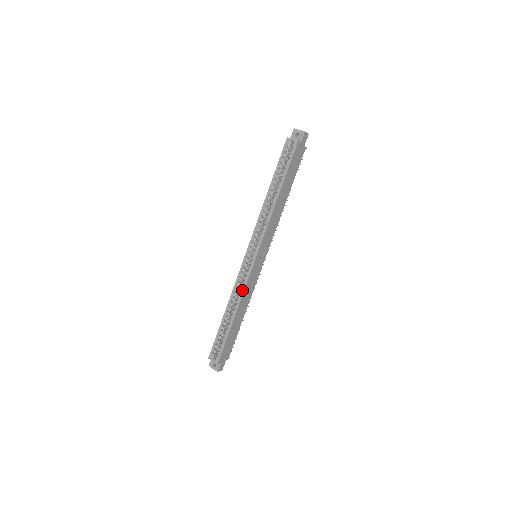
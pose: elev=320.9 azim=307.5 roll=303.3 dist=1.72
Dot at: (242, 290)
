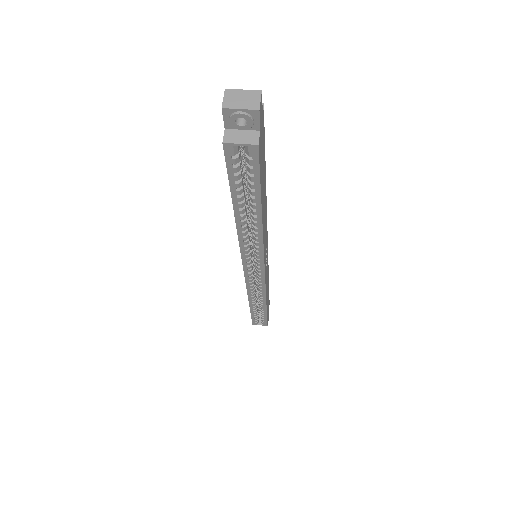
Dot at: (262, 293)
